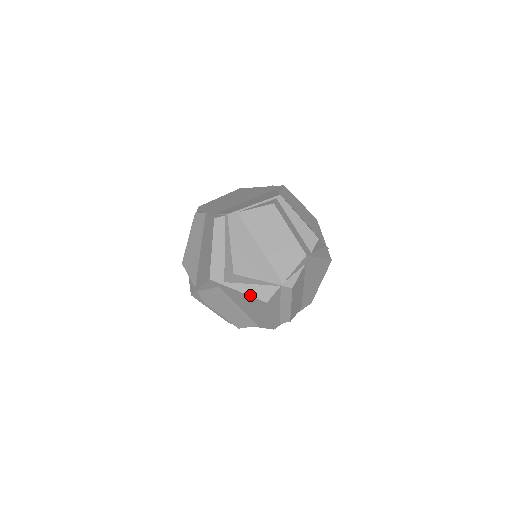
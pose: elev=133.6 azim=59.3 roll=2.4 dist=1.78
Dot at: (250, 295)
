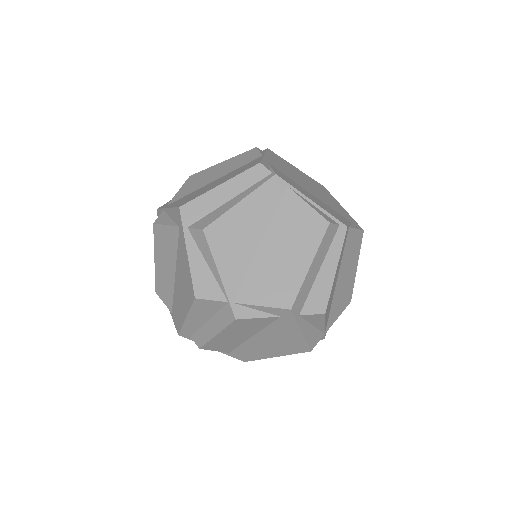
Dot at: (192, 270)
